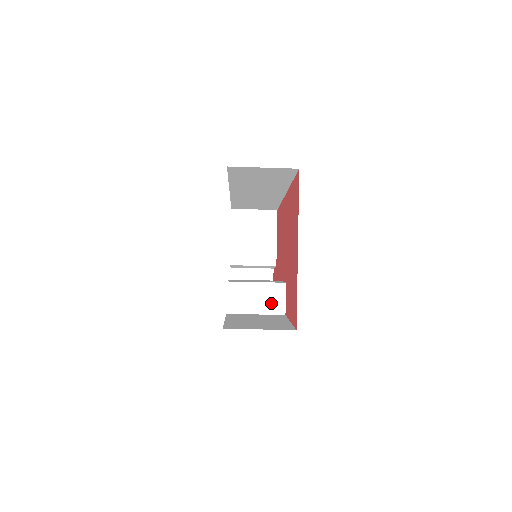
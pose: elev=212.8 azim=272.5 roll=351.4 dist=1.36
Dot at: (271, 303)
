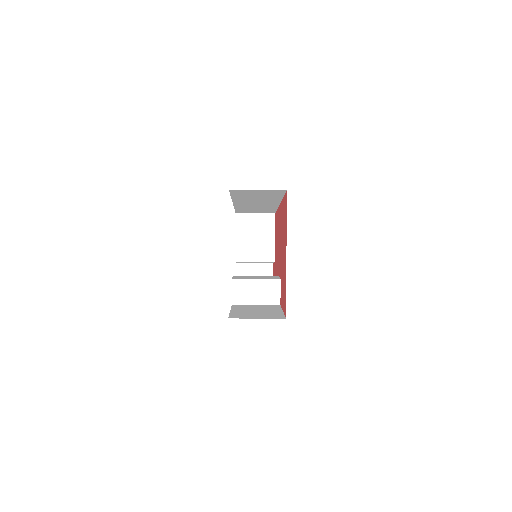
Dot at: (268, 296)
